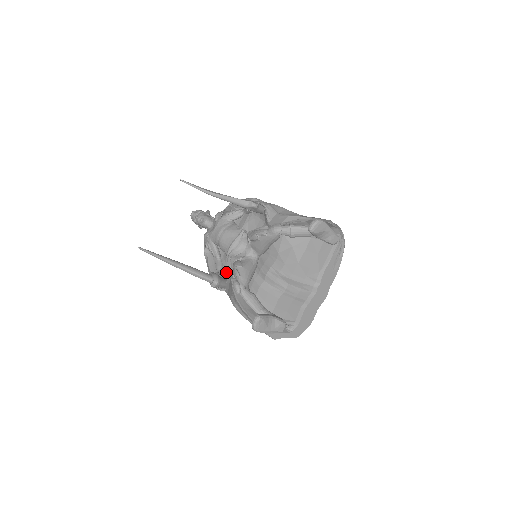
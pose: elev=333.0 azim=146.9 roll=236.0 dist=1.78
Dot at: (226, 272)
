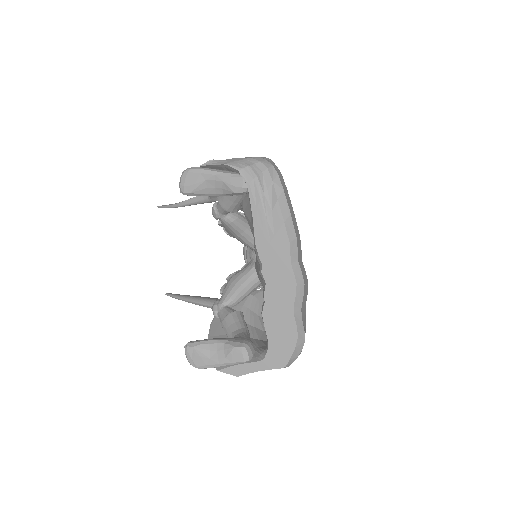
Dot at: occluded
